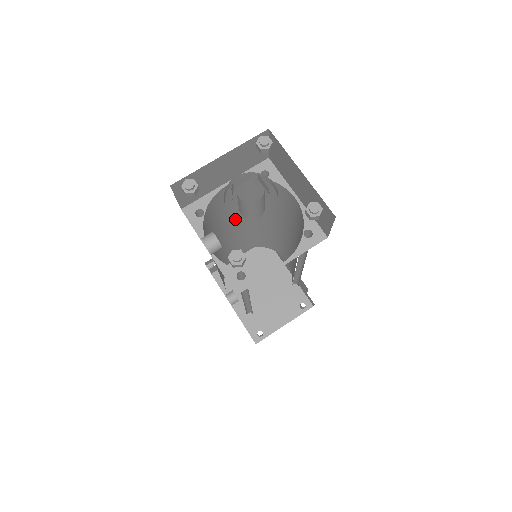
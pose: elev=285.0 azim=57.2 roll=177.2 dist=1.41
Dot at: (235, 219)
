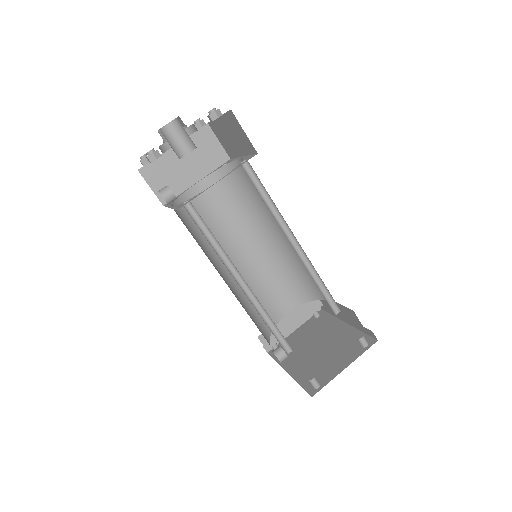
Dot at: (240, 242)
